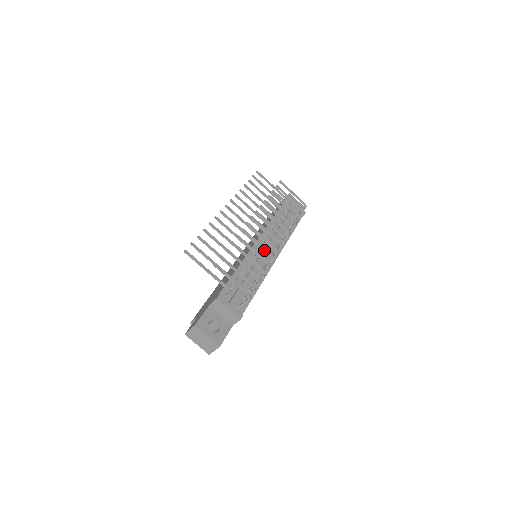
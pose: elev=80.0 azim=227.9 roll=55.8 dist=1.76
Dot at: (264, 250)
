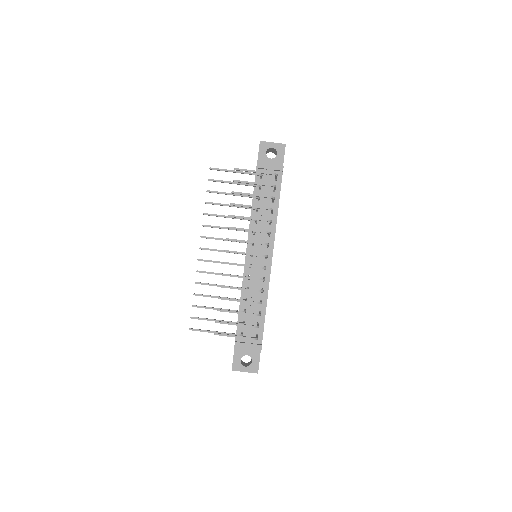
Dot at: occluded
